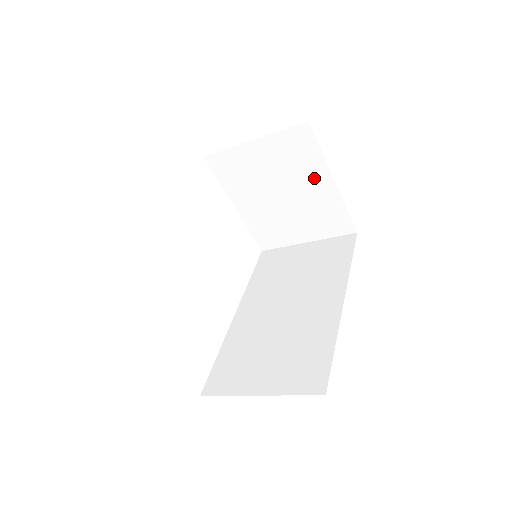
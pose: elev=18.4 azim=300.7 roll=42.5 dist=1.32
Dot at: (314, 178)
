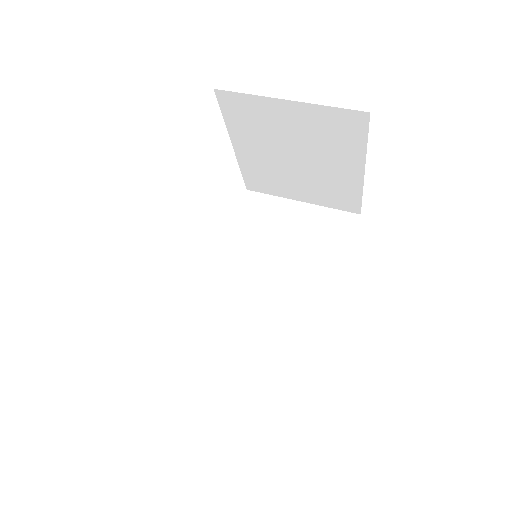
Dot at: (343, 160)
